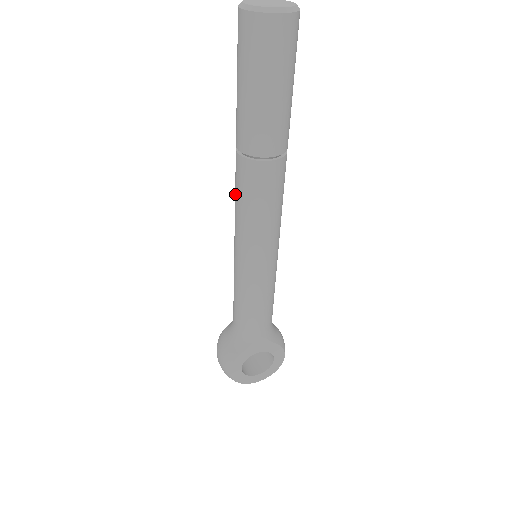
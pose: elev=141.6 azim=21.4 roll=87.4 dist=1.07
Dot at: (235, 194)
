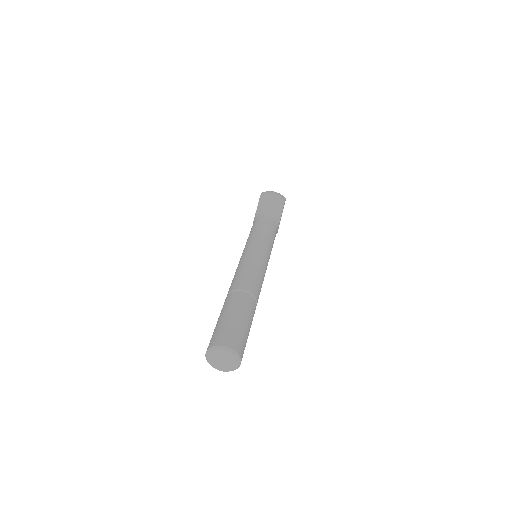
Dot at: occluded
